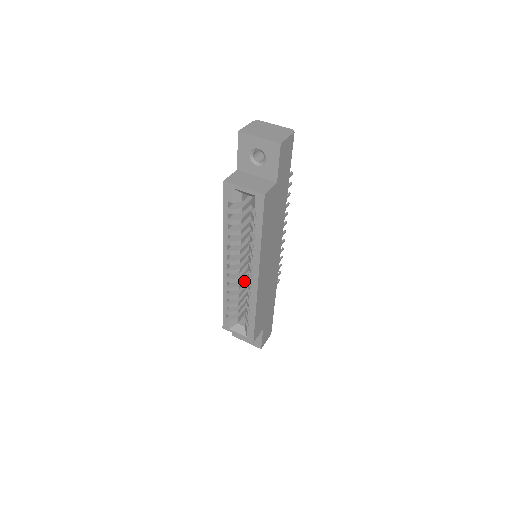
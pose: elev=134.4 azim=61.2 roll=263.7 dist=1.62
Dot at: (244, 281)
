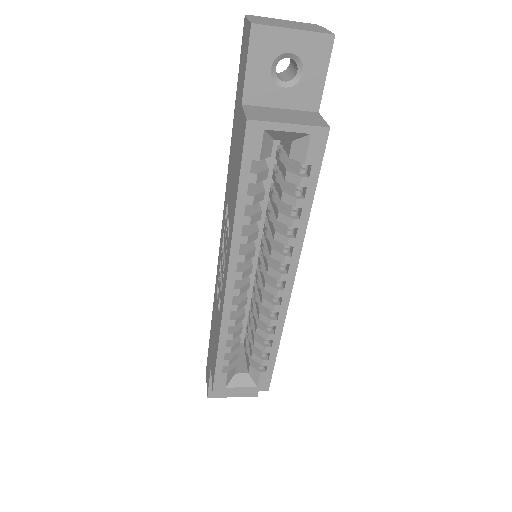
Dot at: occluded
